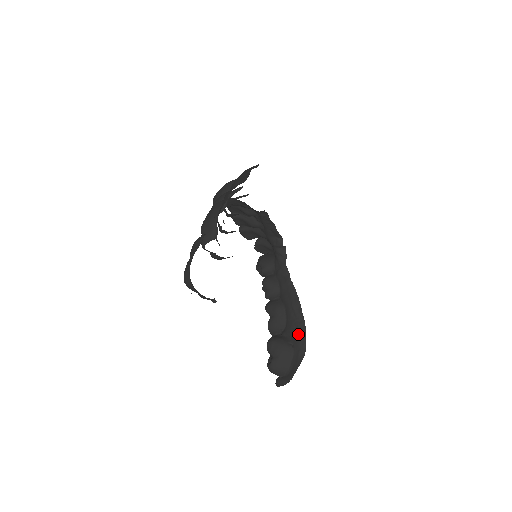
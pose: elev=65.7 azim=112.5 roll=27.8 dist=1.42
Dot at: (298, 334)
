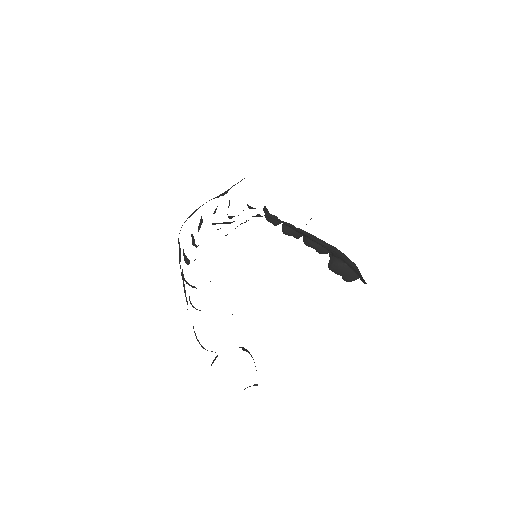
Dot at: (340, 257)
